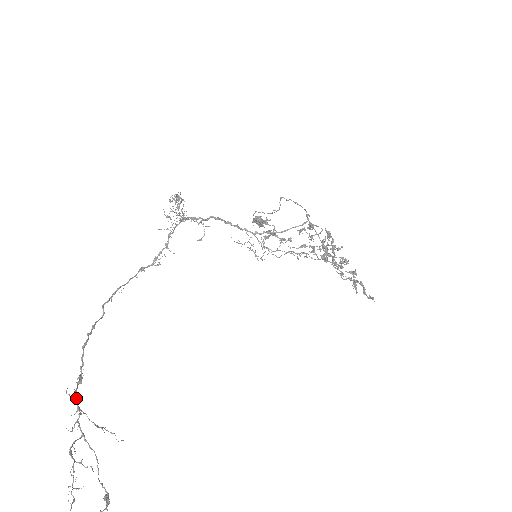
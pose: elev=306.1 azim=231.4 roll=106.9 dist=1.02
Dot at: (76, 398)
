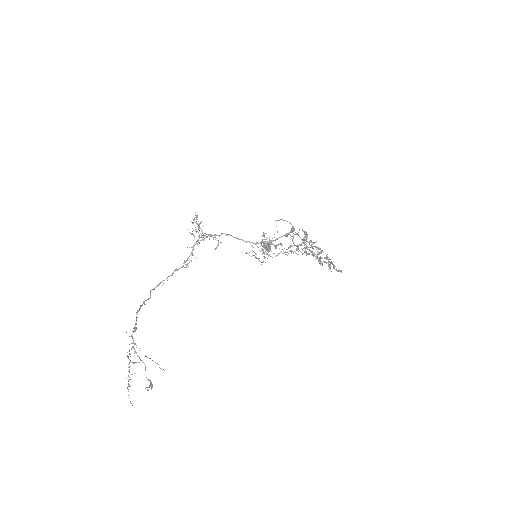
Dot at: (132, 337)
